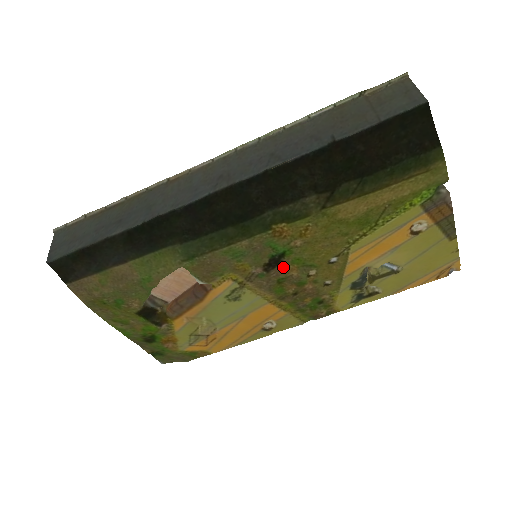
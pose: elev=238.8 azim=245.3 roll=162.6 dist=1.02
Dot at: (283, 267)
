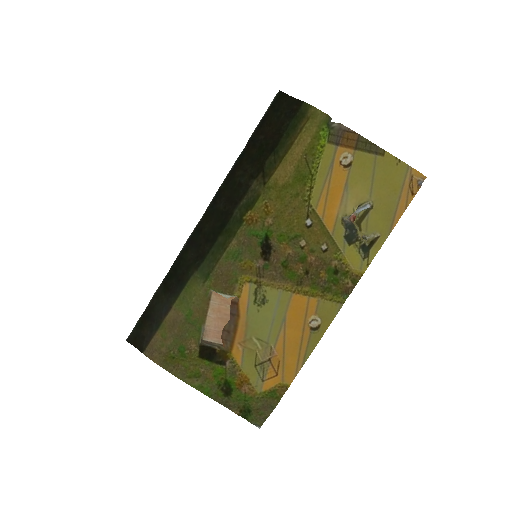
Dot at: (276, 250)
